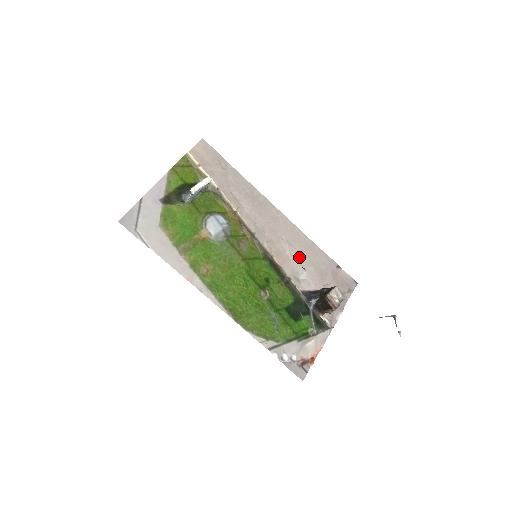
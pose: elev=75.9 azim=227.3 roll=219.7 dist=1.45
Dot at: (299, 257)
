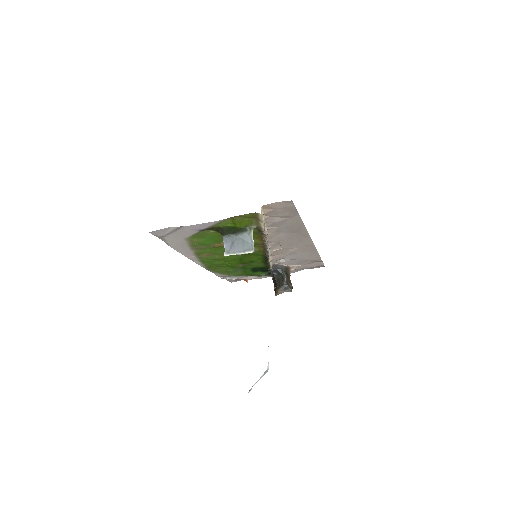
Dot at: (294, 256)
